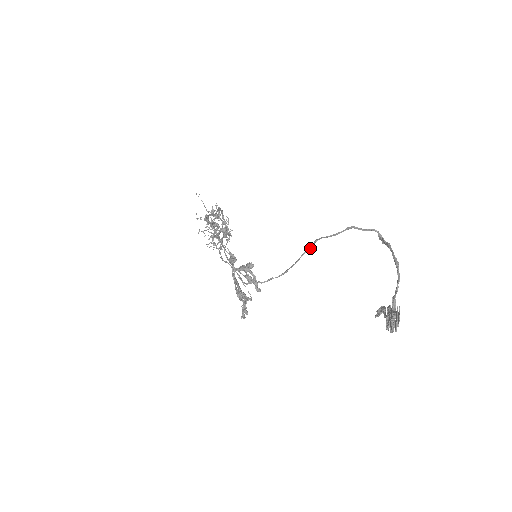
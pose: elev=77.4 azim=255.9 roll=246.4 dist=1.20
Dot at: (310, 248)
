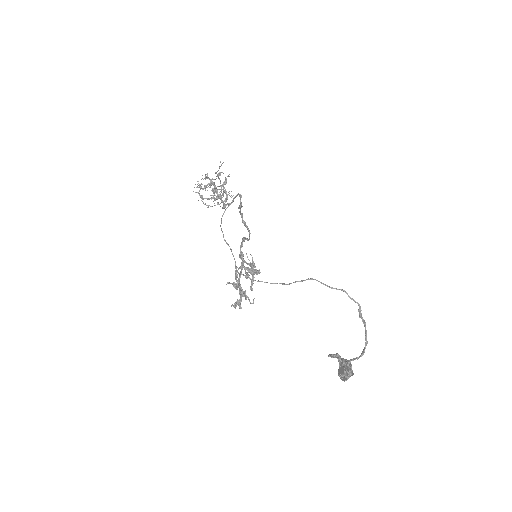
Dot at: occluded
